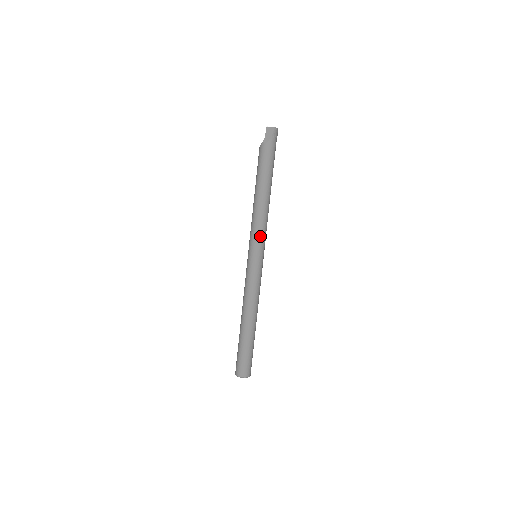
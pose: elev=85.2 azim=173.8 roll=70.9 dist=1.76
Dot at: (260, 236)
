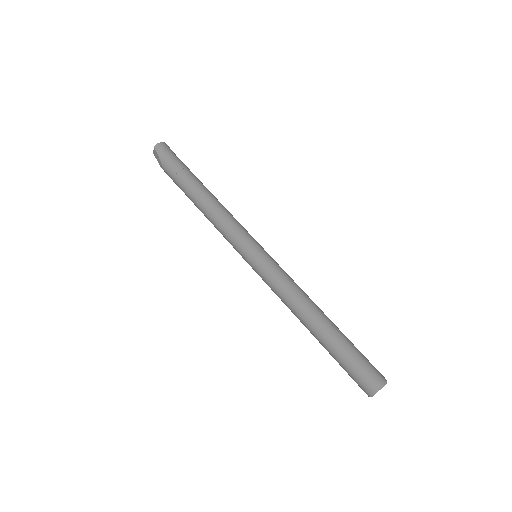
Dot at: (233, 237)
